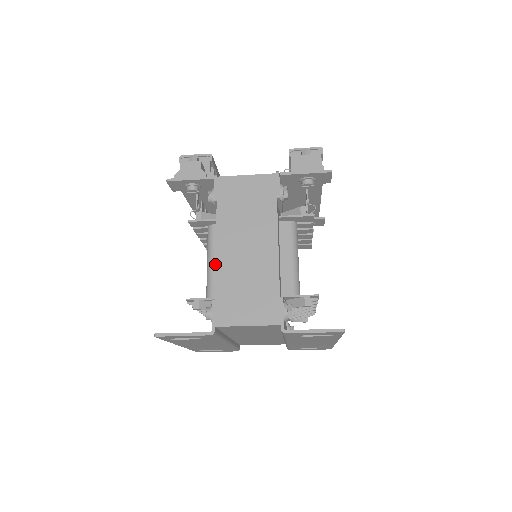
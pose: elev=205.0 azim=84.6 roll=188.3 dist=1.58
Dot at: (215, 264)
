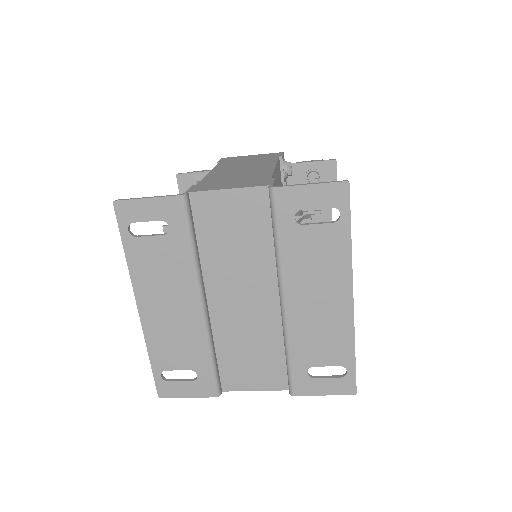
Dot at: occluded
